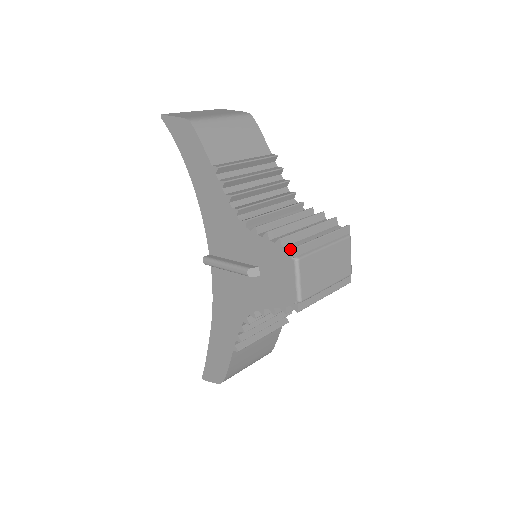
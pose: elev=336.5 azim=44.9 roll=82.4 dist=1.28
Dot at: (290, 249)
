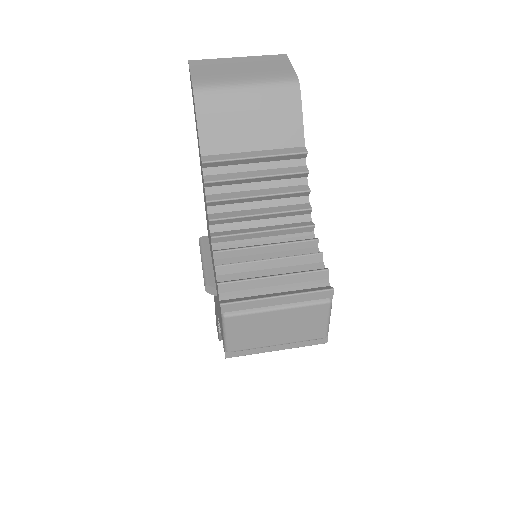
Dot at: (220, 302)
